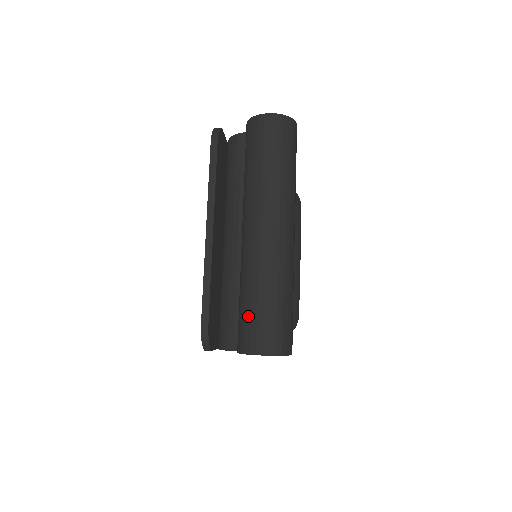
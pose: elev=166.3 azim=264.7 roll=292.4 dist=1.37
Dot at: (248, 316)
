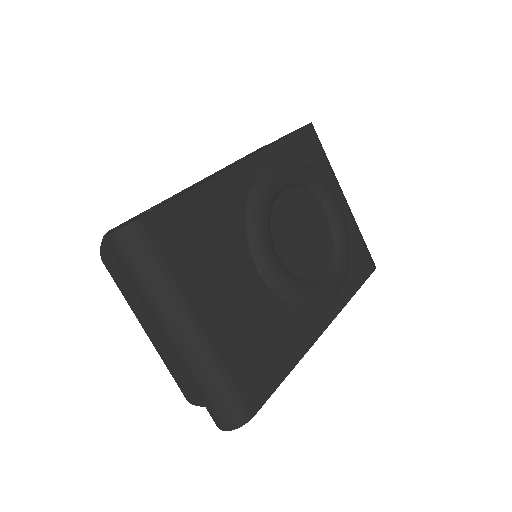
Dot at: occluded
